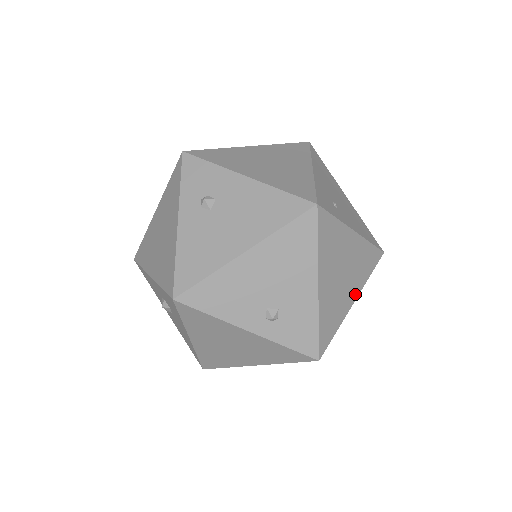
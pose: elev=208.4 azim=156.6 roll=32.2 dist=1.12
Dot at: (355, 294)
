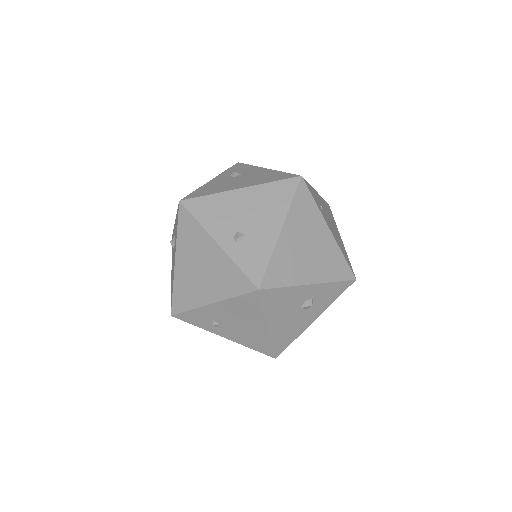
Dot at: (315, 279)
